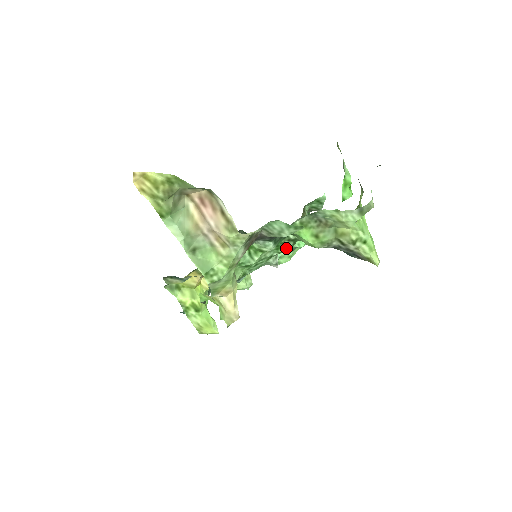
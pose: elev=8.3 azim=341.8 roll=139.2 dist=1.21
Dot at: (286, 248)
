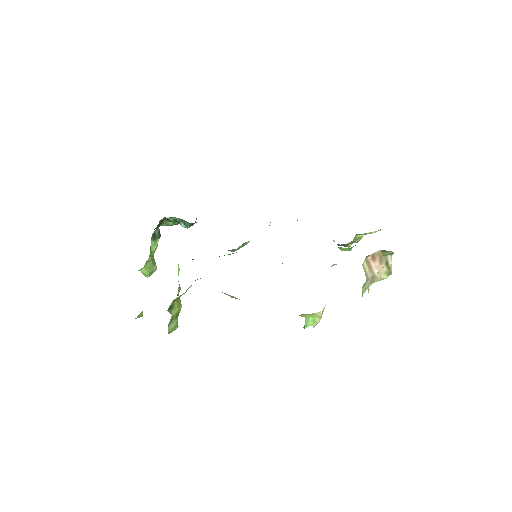
Dot at: occluded
